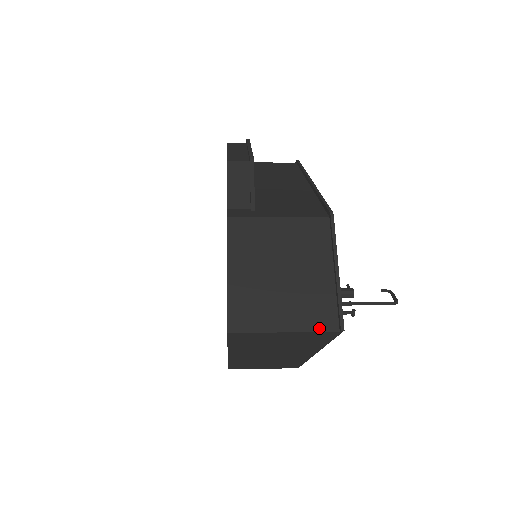
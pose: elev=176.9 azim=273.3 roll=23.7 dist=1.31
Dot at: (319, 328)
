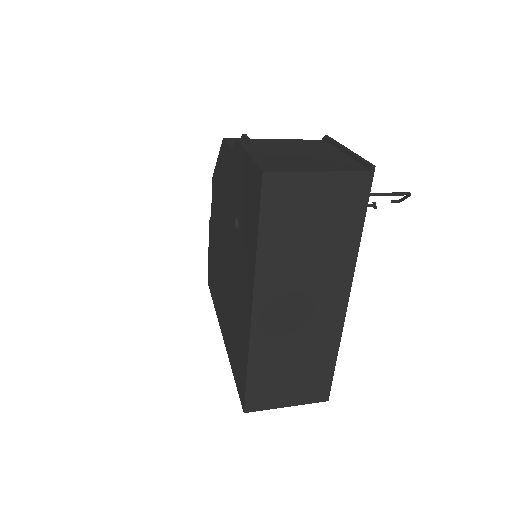
Dot at: (351, 170)
